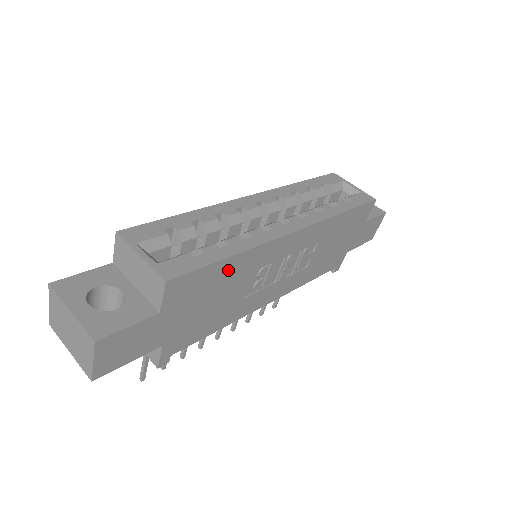
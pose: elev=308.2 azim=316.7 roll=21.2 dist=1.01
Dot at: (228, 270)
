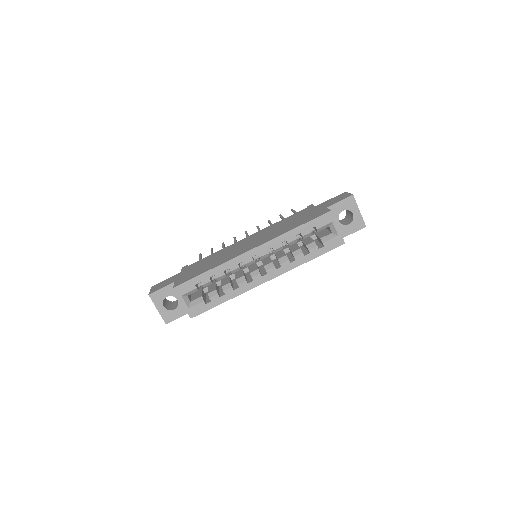
Dot at: occluded
